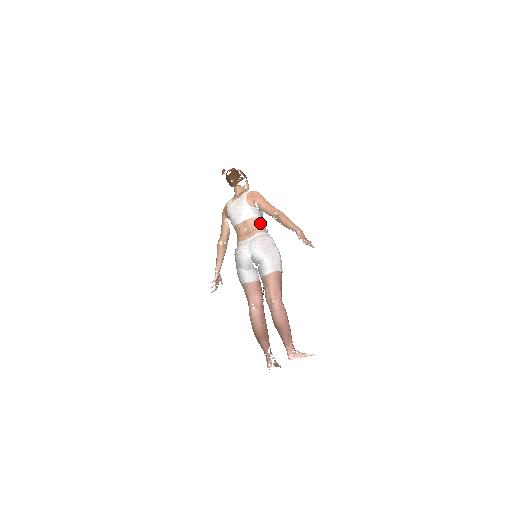
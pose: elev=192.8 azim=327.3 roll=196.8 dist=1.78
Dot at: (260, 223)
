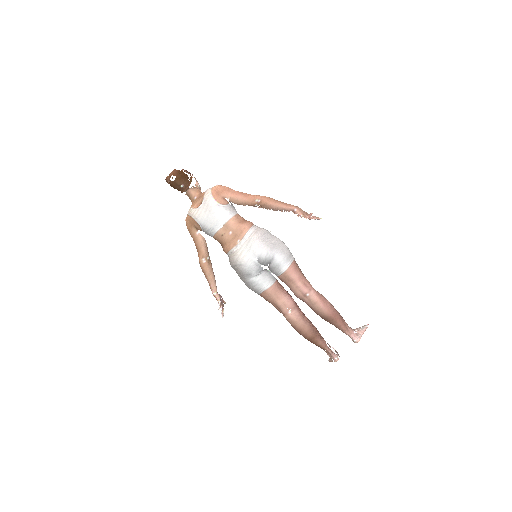
Dot at: (242, 219)
